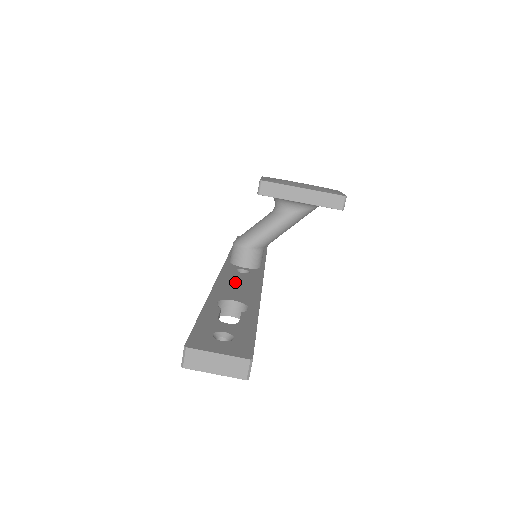
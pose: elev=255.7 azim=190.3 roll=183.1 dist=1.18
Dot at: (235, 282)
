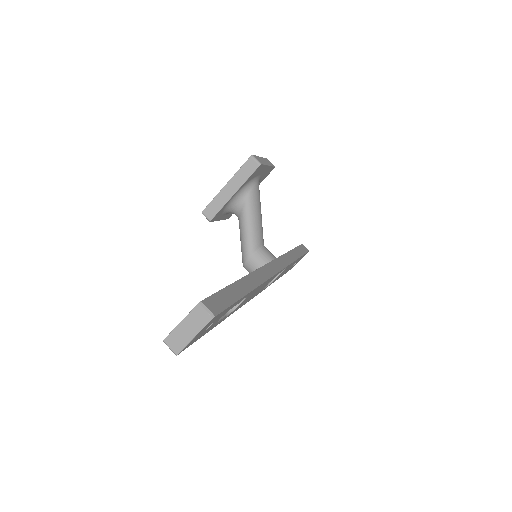
Dot at: occluded
